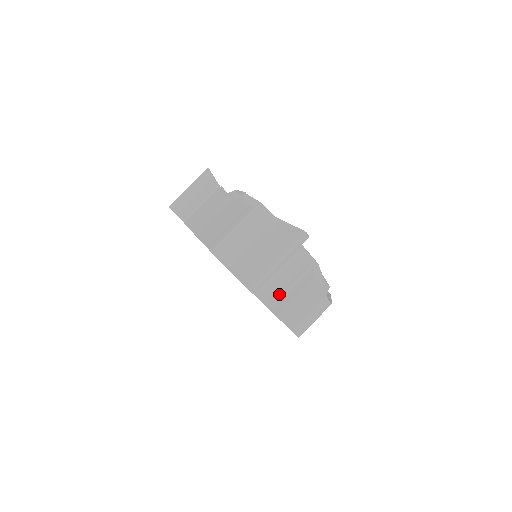
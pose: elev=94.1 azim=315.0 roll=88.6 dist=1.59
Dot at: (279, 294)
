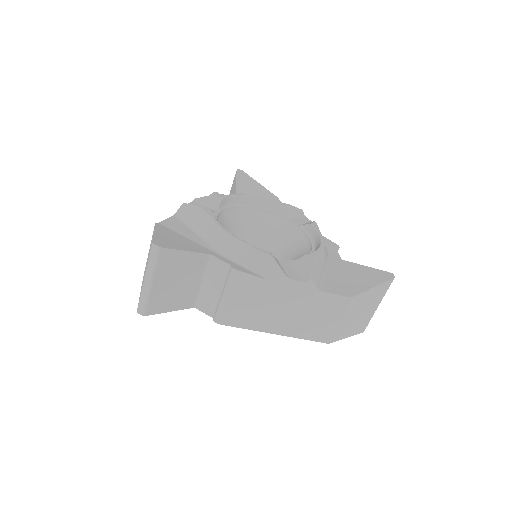
Dot at: (218, 305)
